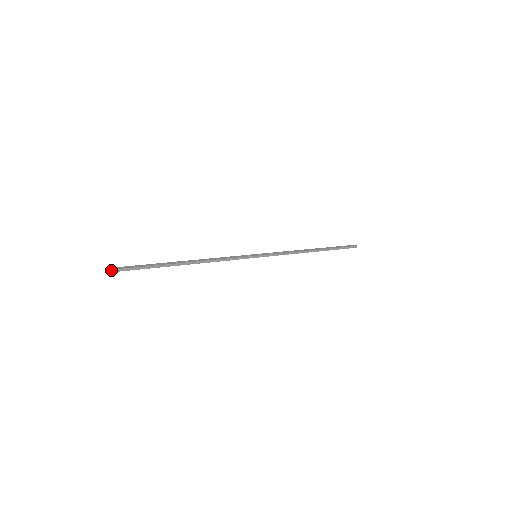
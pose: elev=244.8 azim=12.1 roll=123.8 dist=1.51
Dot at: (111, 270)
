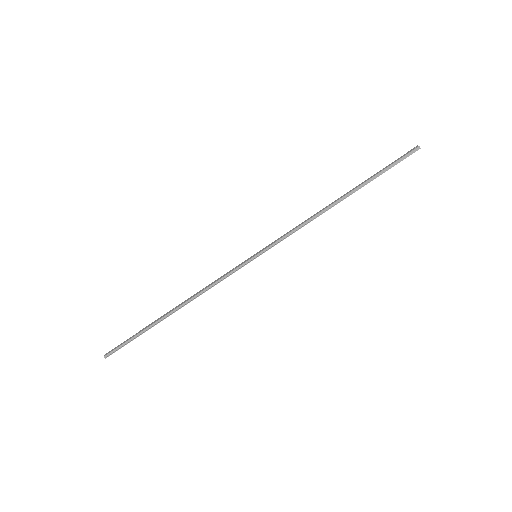
Dot at: (105, 356)
